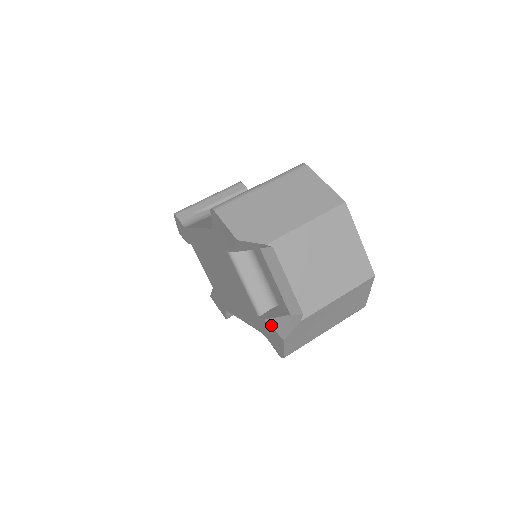
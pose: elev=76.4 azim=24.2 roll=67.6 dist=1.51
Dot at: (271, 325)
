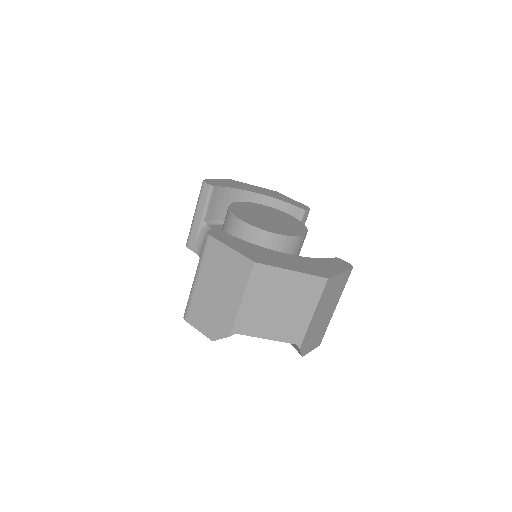
Dot at: occluded
